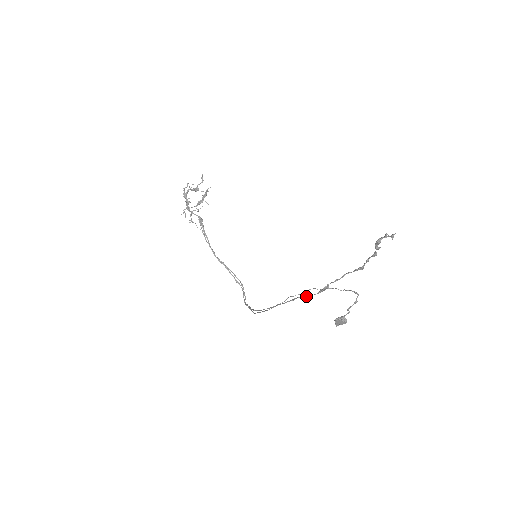
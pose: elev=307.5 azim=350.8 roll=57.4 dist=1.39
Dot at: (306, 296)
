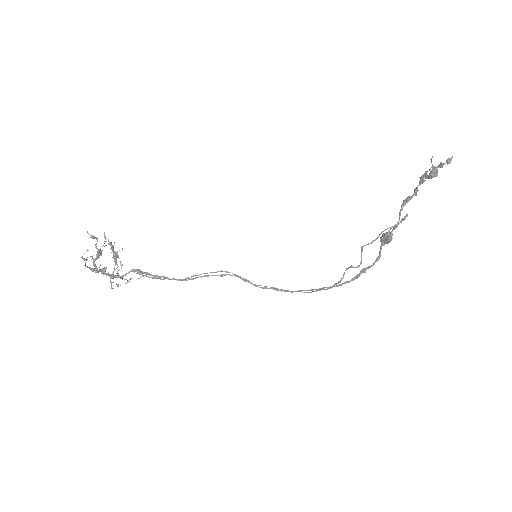
Dot at: occluded
